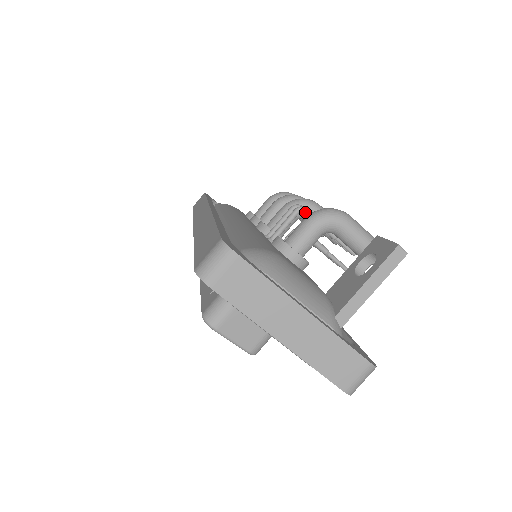
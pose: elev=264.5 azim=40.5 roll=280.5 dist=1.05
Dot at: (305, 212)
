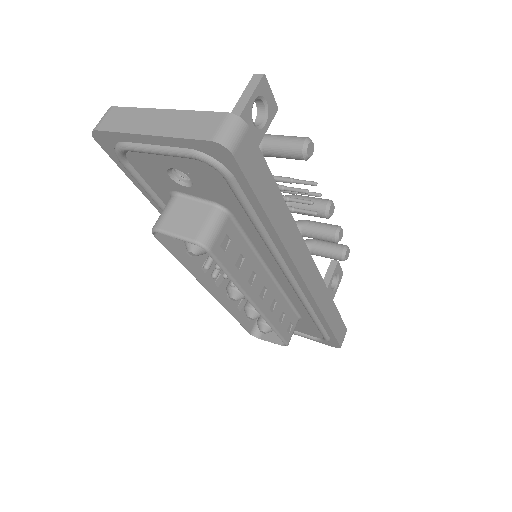
Dot at: occluded
